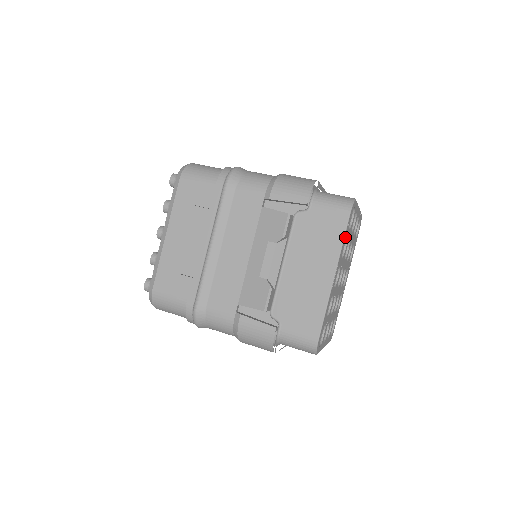
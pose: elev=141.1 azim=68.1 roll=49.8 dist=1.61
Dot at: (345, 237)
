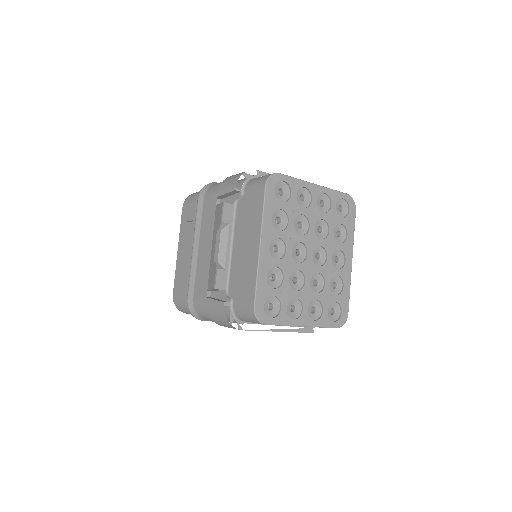
Dot at: (269, 208)
